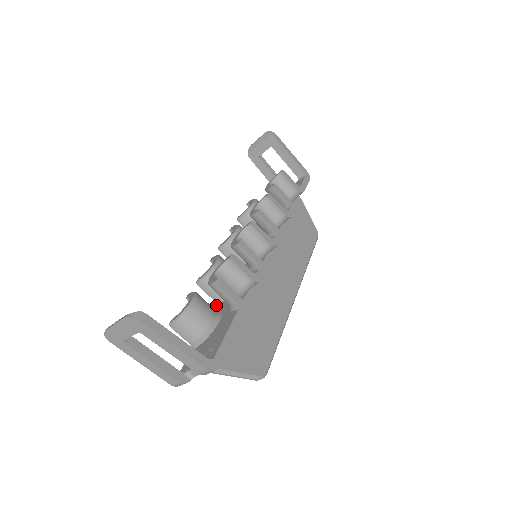
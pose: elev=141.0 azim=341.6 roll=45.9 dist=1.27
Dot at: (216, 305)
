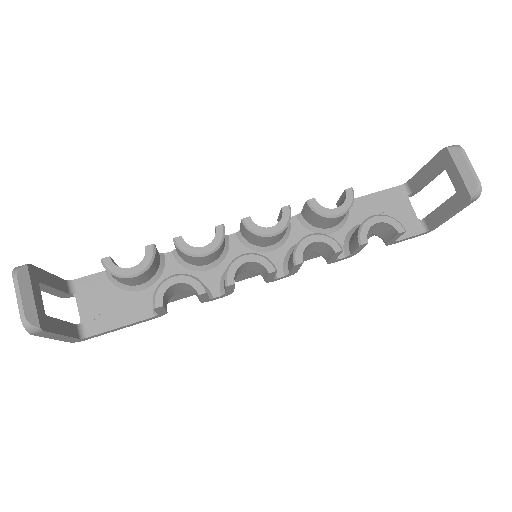
Dot at: (173, 251)
